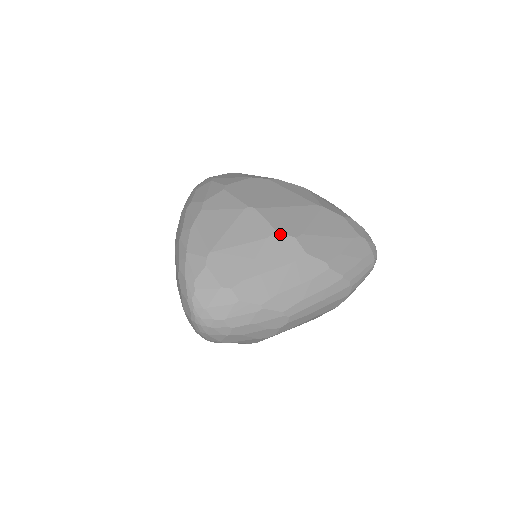
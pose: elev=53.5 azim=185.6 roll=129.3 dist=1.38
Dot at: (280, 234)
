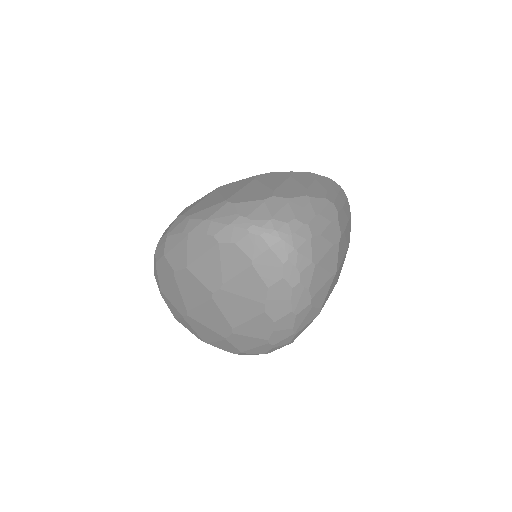
Dot at: (260, 175)
